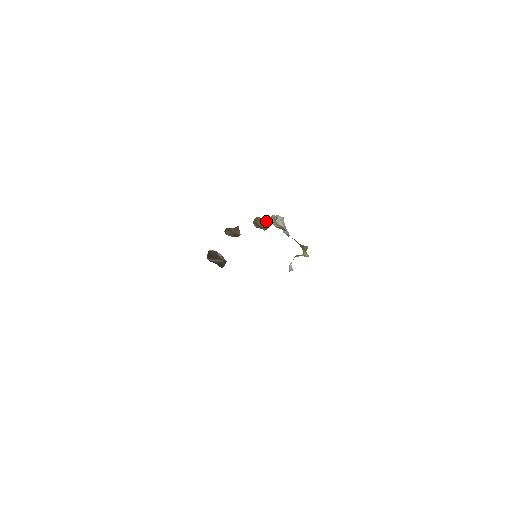
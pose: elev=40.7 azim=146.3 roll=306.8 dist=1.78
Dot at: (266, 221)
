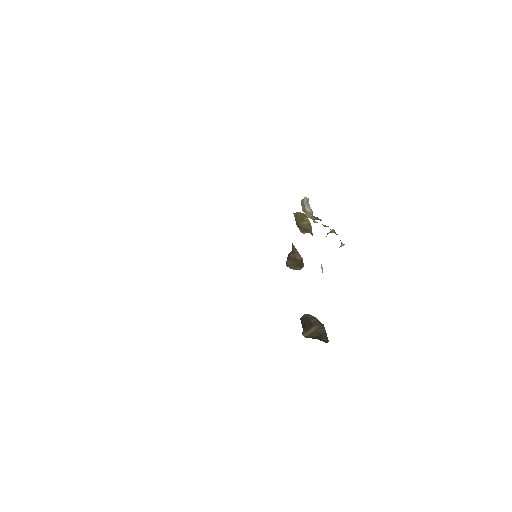
Dot at: (303, 215)
